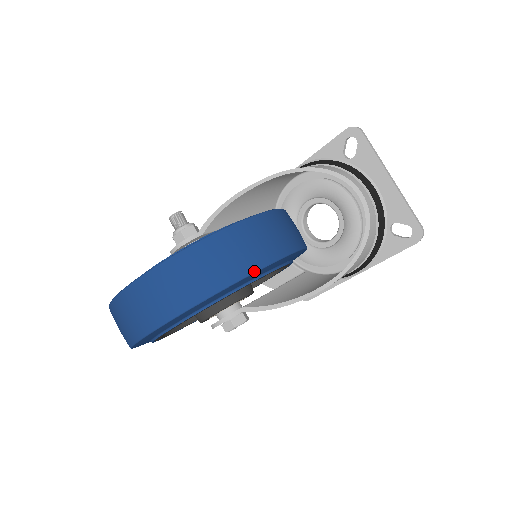
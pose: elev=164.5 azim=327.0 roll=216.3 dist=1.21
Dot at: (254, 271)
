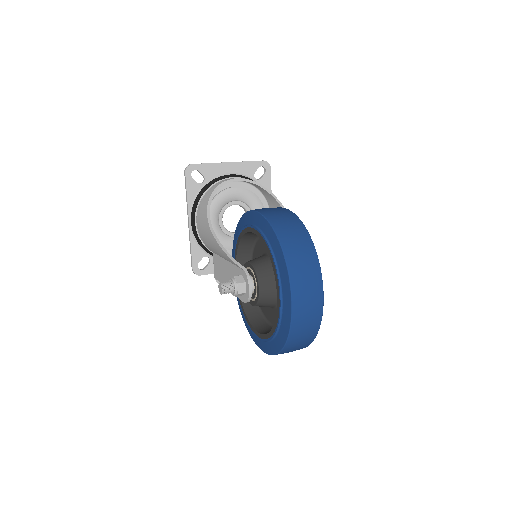
Dot at: (300, 221)
